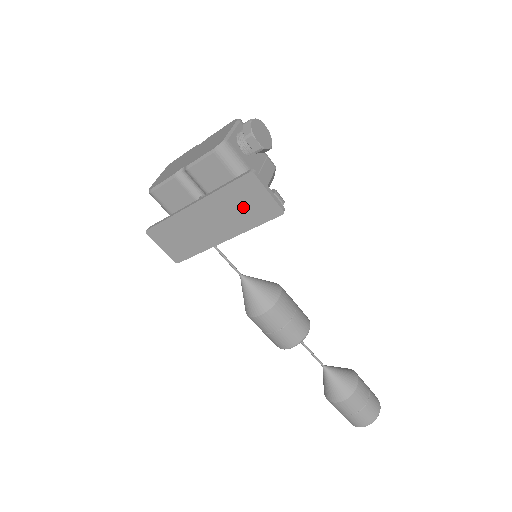
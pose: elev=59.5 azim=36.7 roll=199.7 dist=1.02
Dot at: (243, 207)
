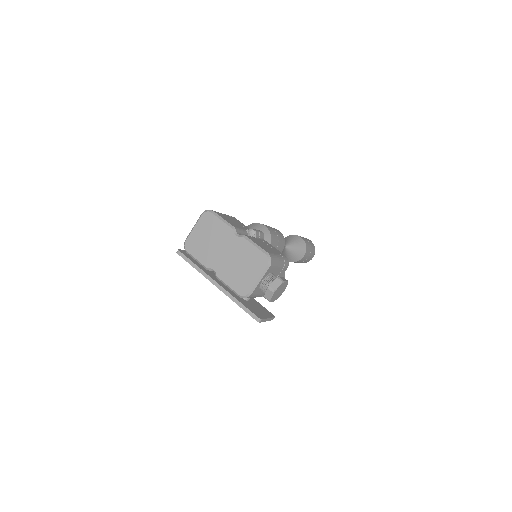
Dot at: occluded
